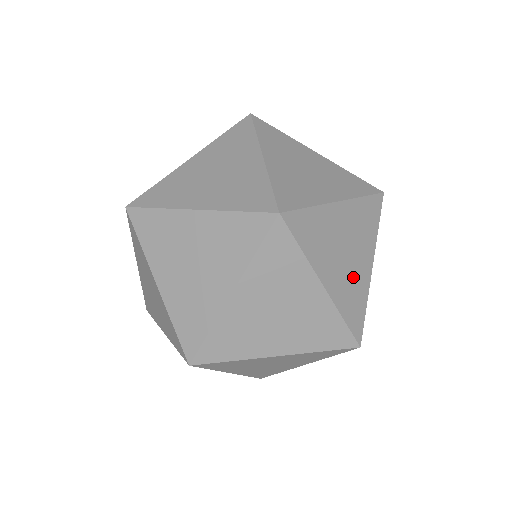
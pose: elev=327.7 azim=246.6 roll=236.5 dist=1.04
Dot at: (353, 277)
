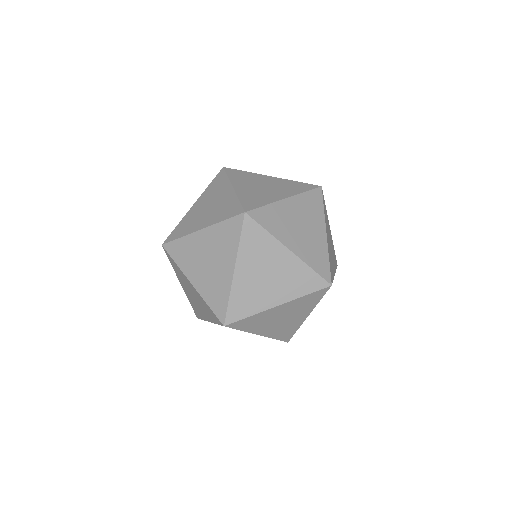
Dot at: (312, 242)
